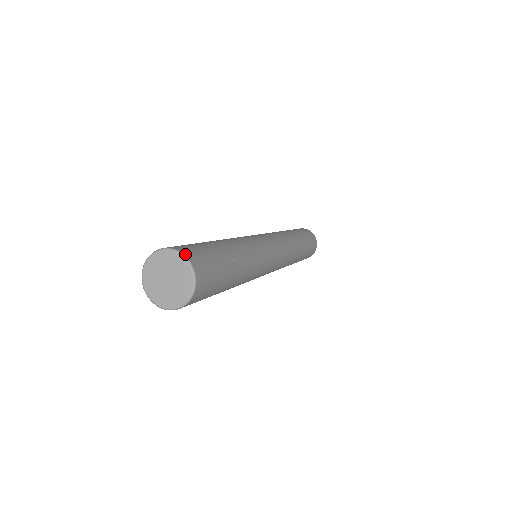
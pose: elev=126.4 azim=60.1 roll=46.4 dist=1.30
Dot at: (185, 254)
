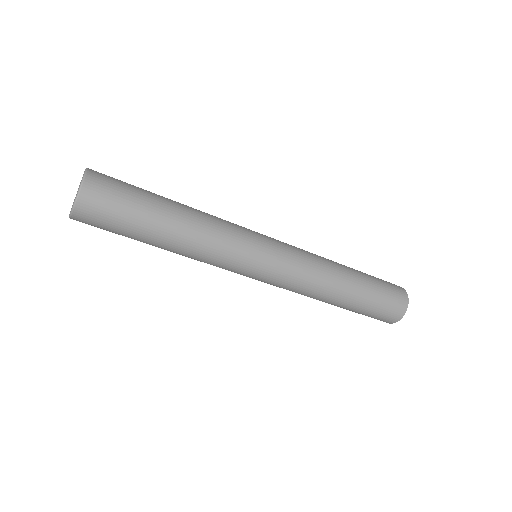
Dot at: (86, 179)
